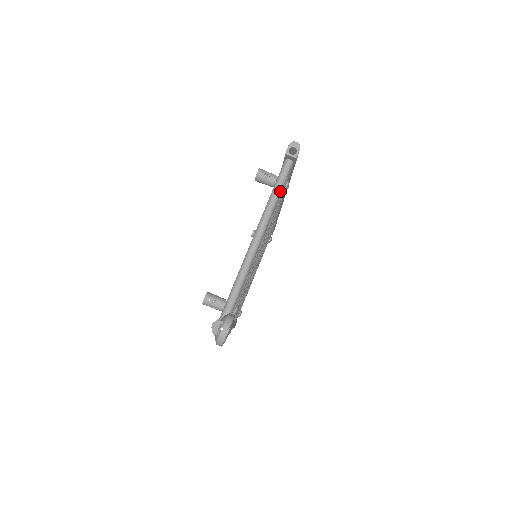
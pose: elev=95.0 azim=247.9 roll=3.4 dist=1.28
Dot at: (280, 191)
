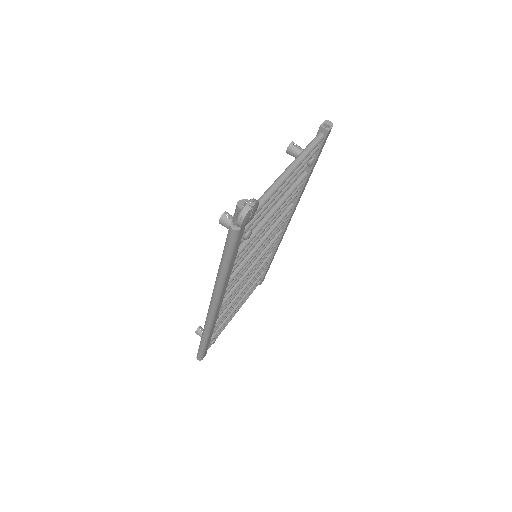
Dot at: (310, 151)
